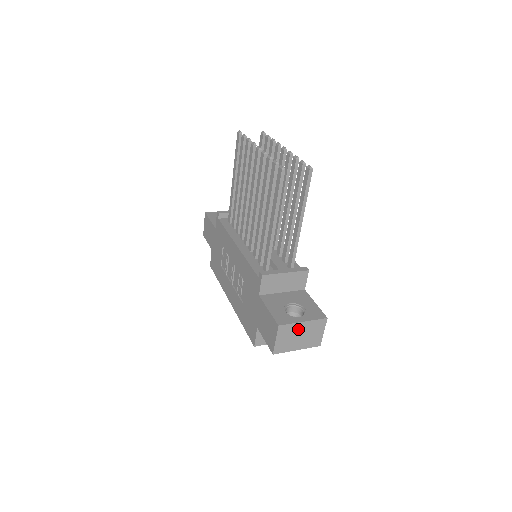
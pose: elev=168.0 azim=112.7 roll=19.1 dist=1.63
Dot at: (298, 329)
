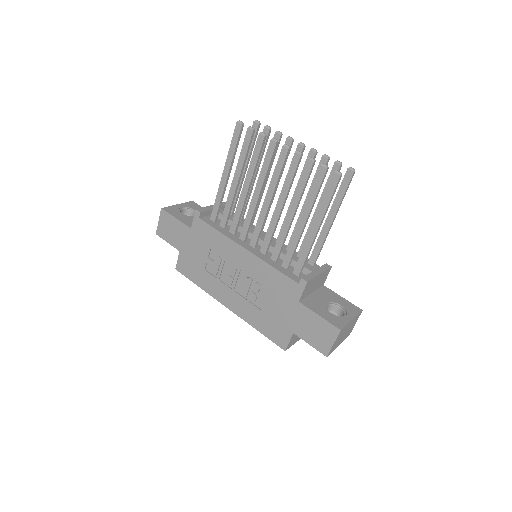
Dot at: (347, 328)
